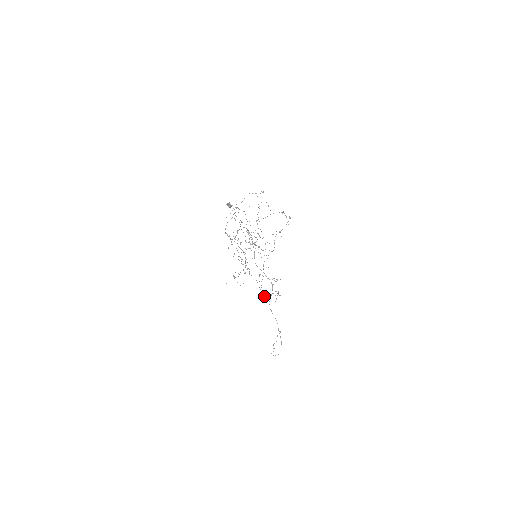
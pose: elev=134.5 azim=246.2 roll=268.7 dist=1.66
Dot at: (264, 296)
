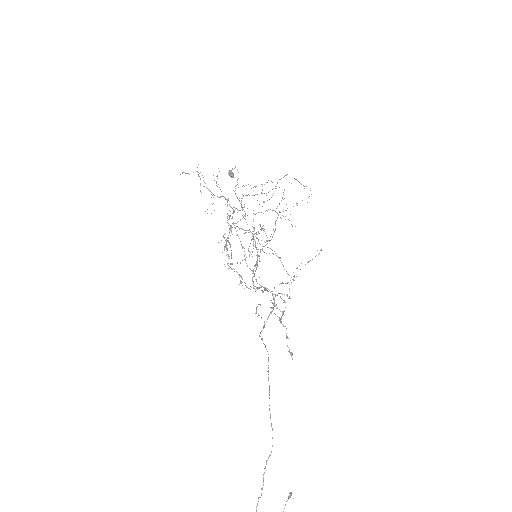
Dot at: occluded
